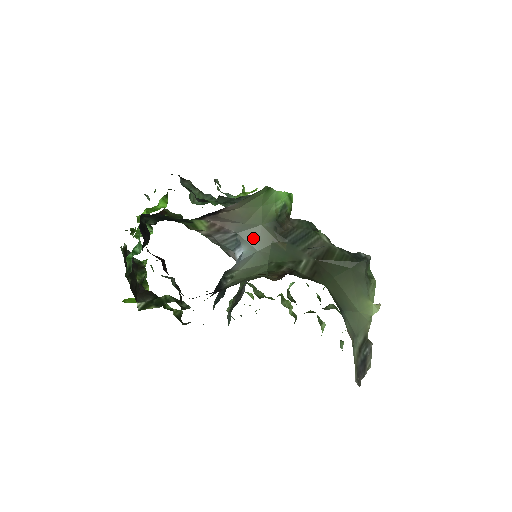
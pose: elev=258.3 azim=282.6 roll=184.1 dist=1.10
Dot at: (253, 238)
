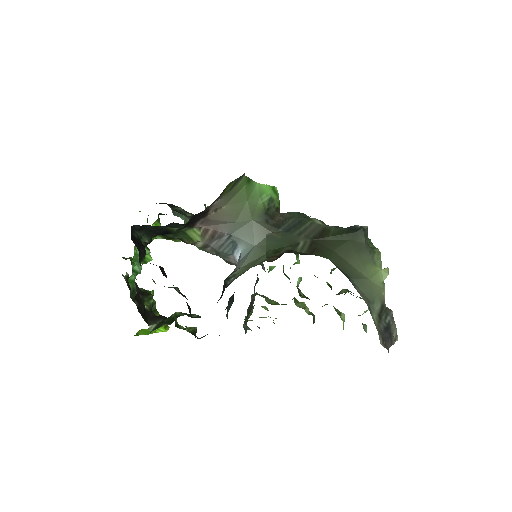
Dot at: (247, 235)
